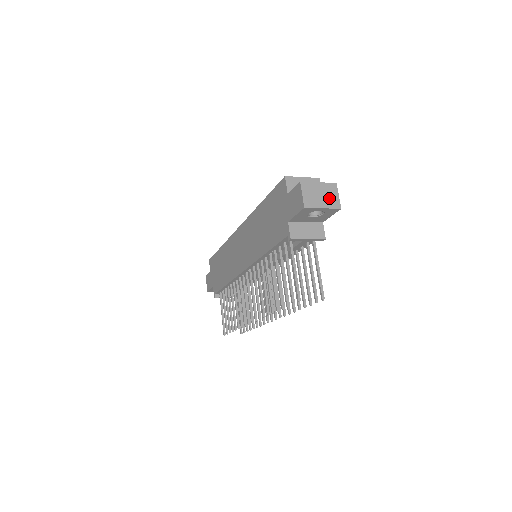
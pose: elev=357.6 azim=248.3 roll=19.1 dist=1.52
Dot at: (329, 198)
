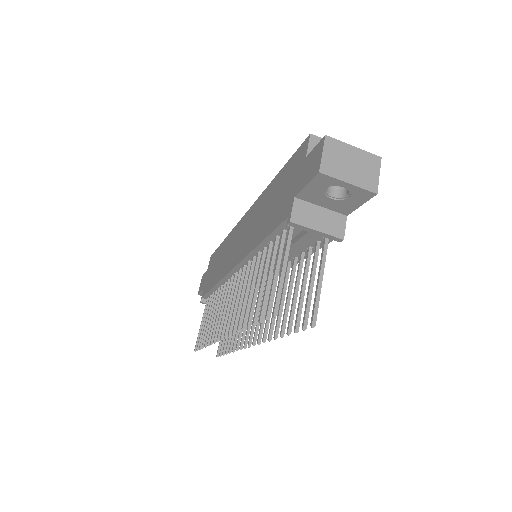
Dot at: (363, 173)
